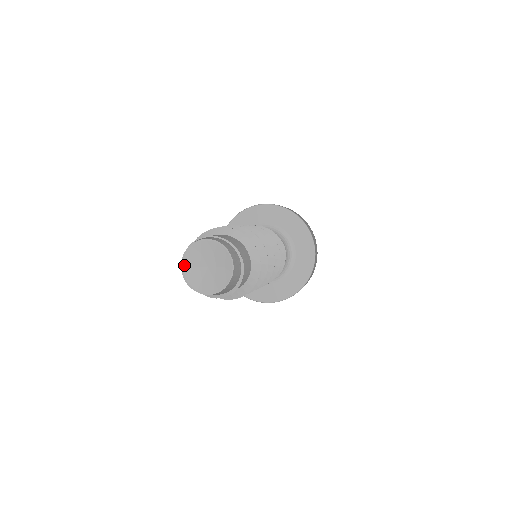
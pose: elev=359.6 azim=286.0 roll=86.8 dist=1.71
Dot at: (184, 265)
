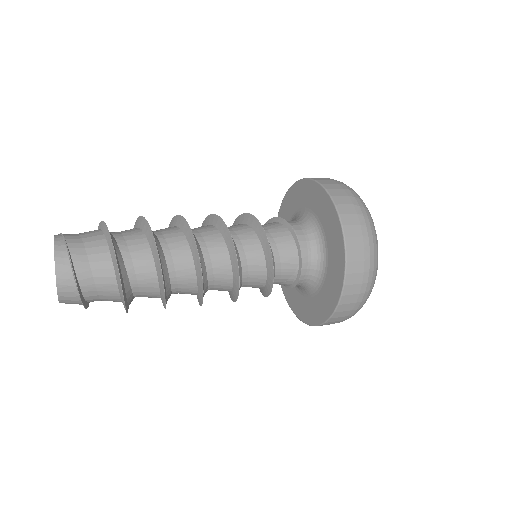
Dot at: occluded
